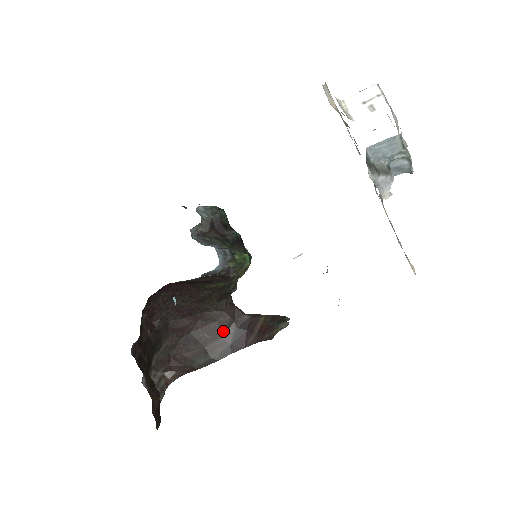
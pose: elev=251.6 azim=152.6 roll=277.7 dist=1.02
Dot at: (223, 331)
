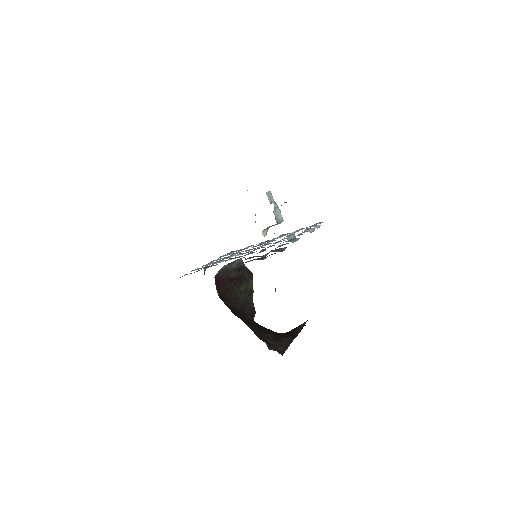
Dot at: occluded
